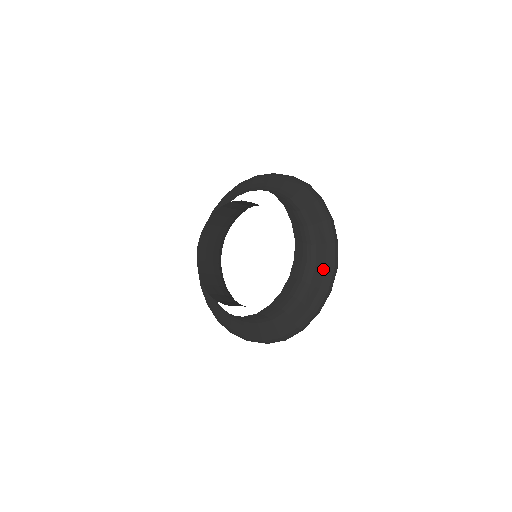
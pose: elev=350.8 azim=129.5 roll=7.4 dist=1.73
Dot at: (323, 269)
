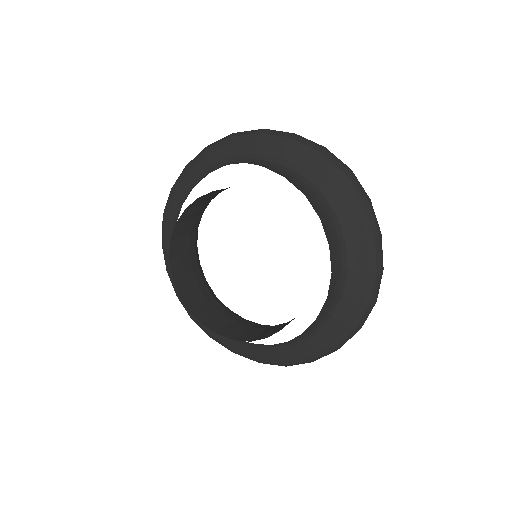
Dot at: (359, 304)
